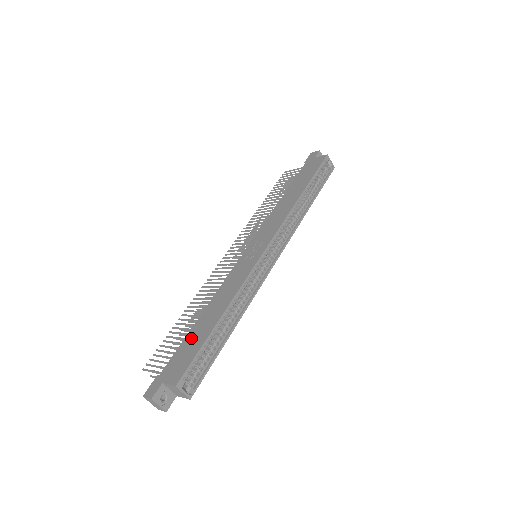
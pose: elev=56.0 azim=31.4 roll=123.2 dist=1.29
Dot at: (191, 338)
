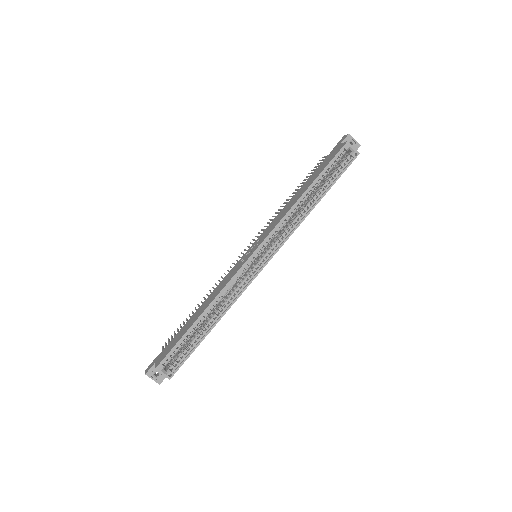
Dot at: (182, 330)
